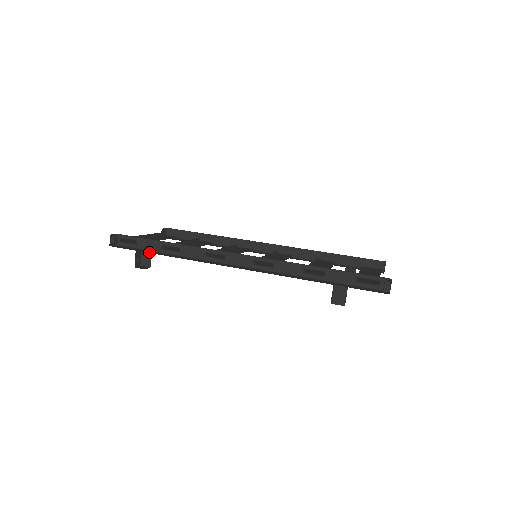
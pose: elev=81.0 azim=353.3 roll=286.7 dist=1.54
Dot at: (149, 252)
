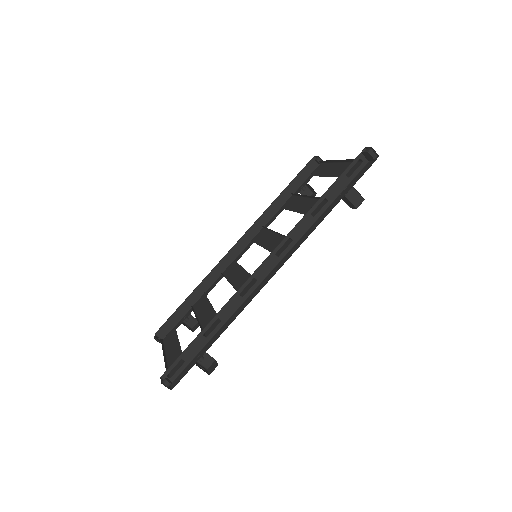
Dot at: (204, 351)
